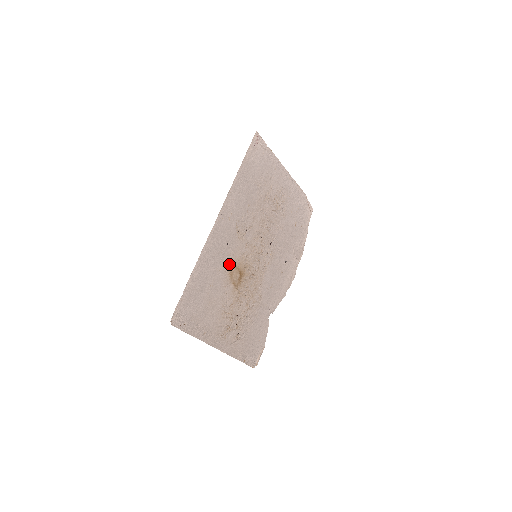
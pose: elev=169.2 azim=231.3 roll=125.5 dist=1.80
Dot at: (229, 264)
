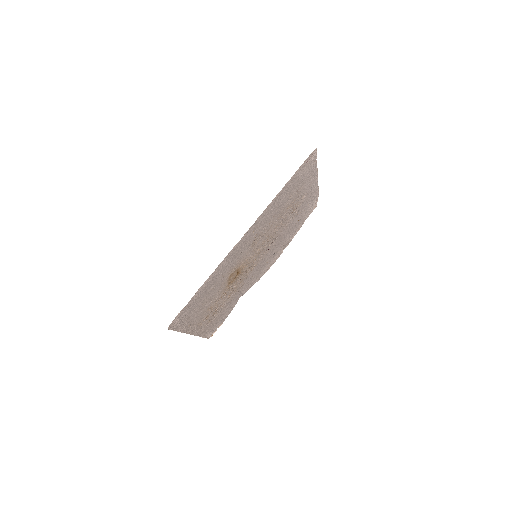
Dot at: (233, 268)
